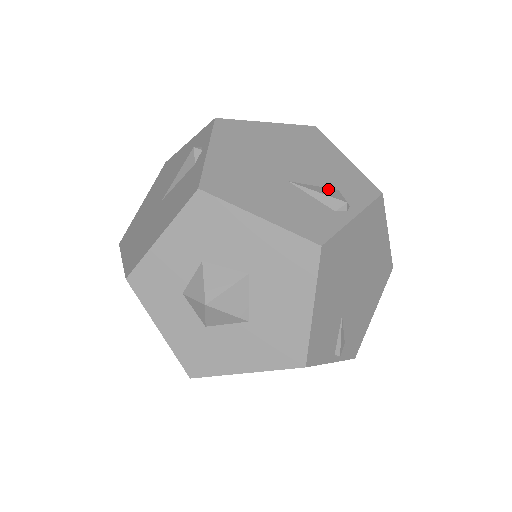
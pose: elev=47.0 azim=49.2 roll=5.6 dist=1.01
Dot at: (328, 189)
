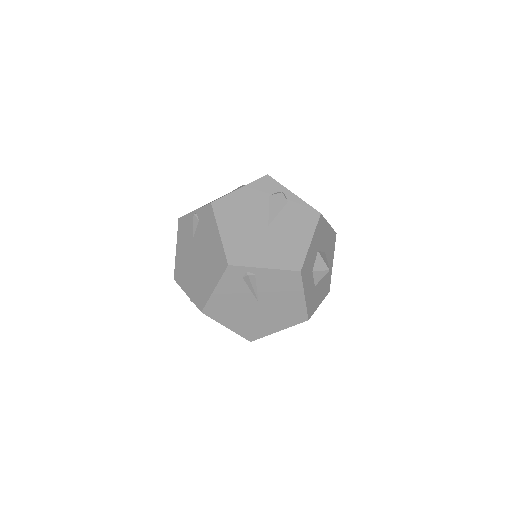
Dot at: occluded
